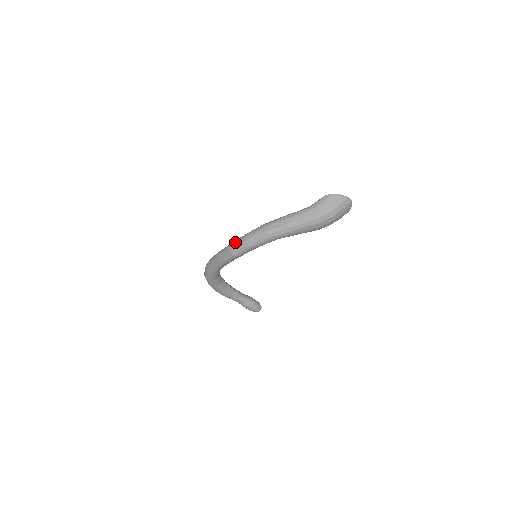
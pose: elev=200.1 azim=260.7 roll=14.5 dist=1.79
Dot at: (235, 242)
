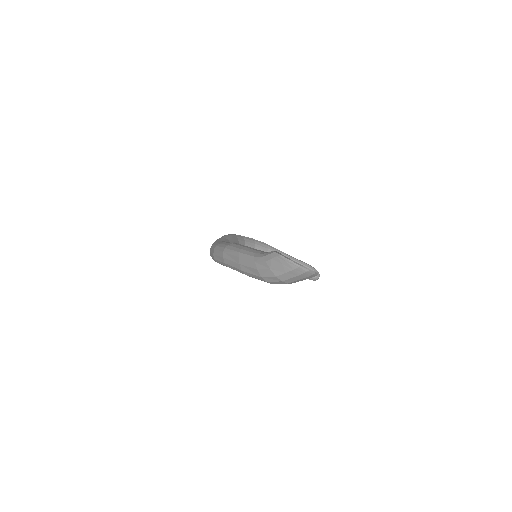
Dot at: (212, 246)
